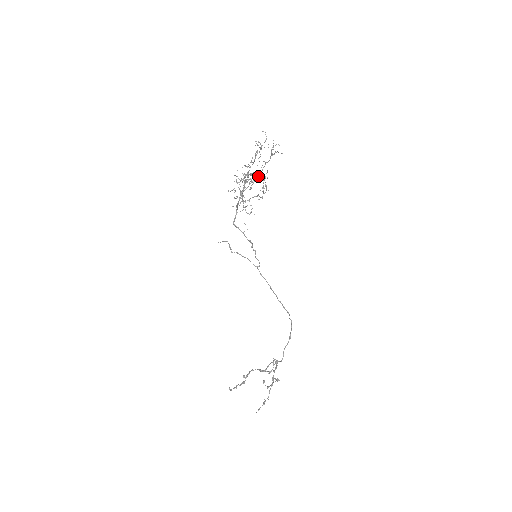
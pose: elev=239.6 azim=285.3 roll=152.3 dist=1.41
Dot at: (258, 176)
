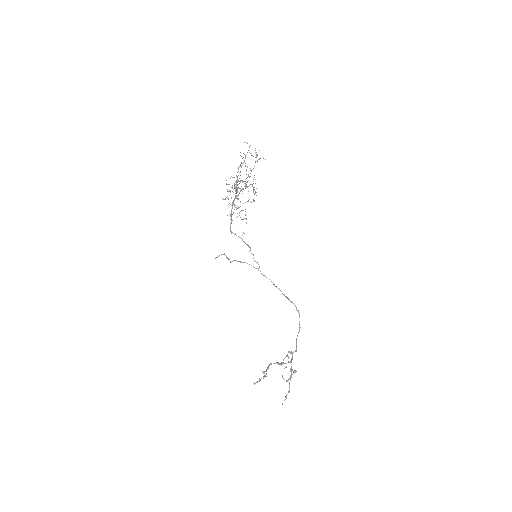
Dot at: occluded
